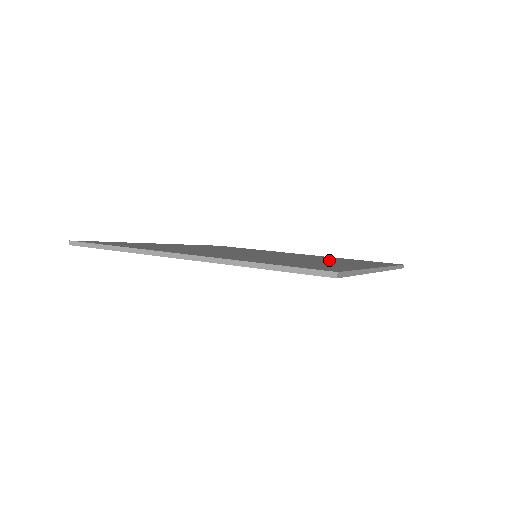
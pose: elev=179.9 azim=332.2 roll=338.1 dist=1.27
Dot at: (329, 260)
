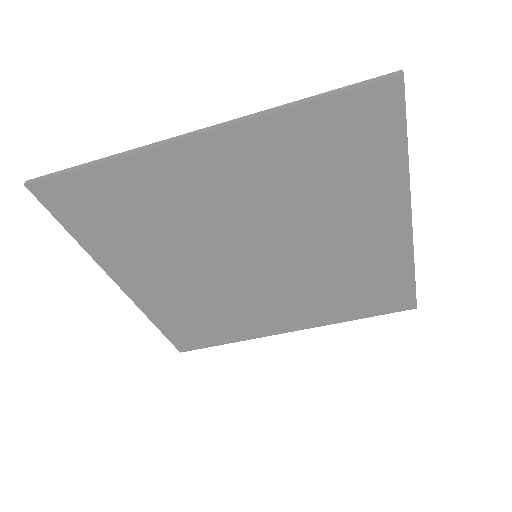
Dot at: (343, 257)
